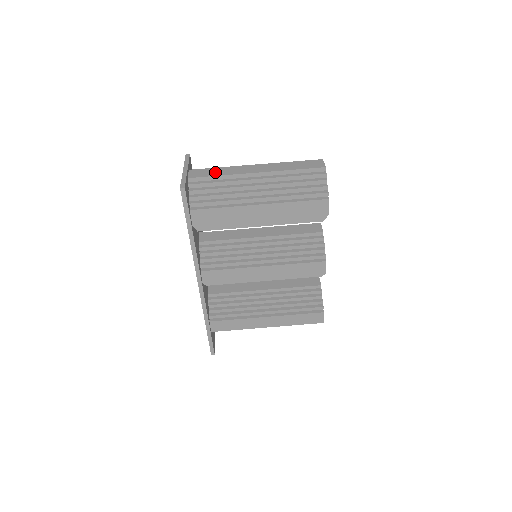
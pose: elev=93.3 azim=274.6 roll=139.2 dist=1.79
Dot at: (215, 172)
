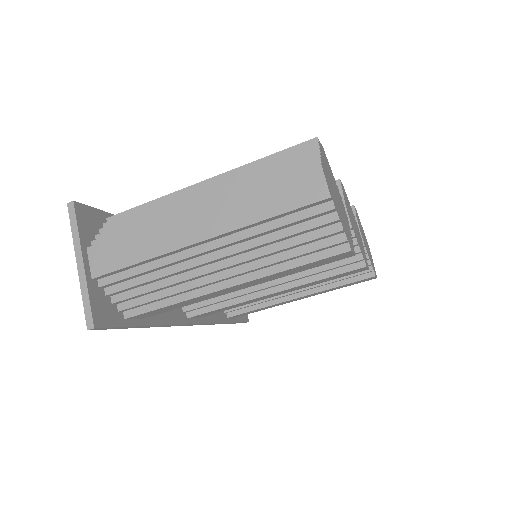
Dot at: (130, 251)
